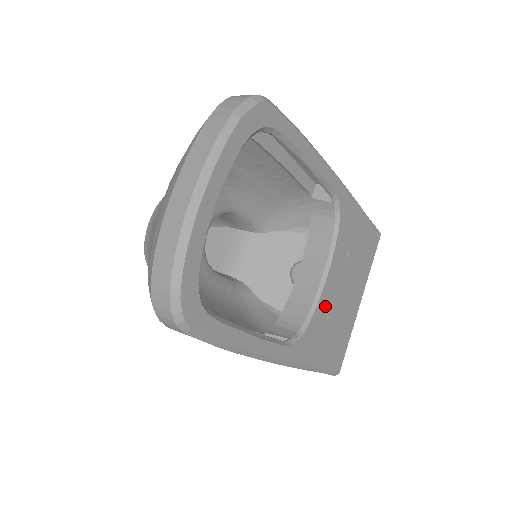
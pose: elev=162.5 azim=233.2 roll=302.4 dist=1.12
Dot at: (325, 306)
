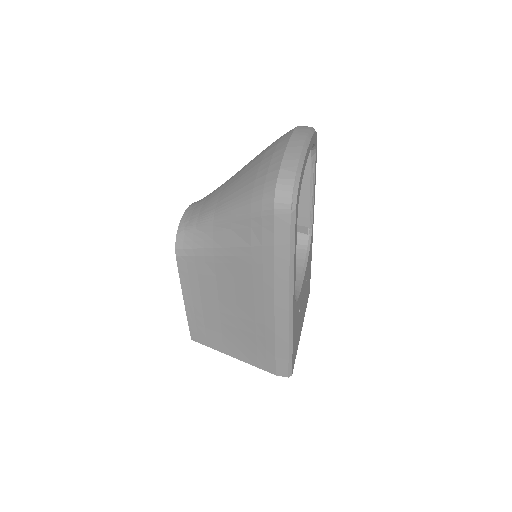
Dot at: (300, 300)
